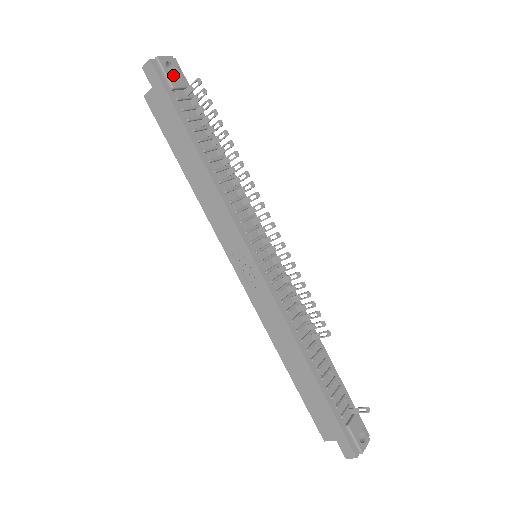
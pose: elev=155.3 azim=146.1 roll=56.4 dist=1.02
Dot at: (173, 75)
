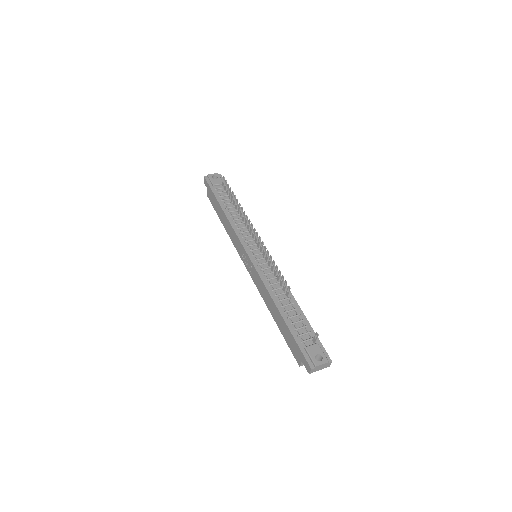
Dot at: (215, 180)
